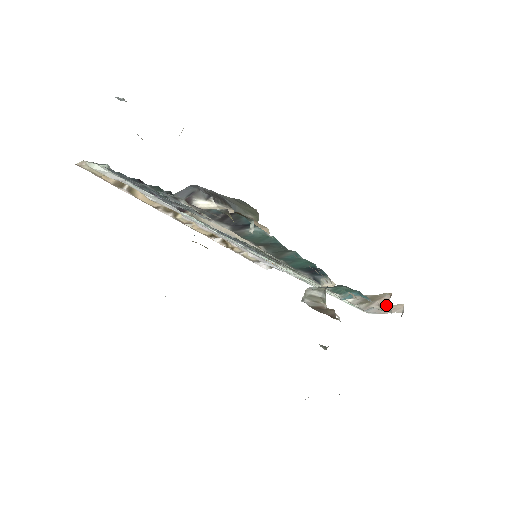
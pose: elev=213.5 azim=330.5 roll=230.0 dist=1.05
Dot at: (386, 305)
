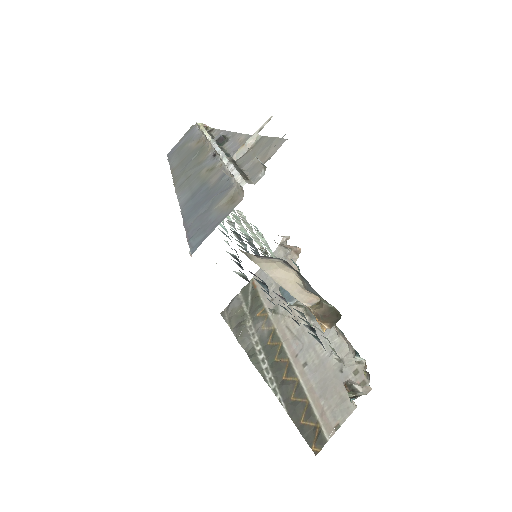
Dot at: (288, 248)
